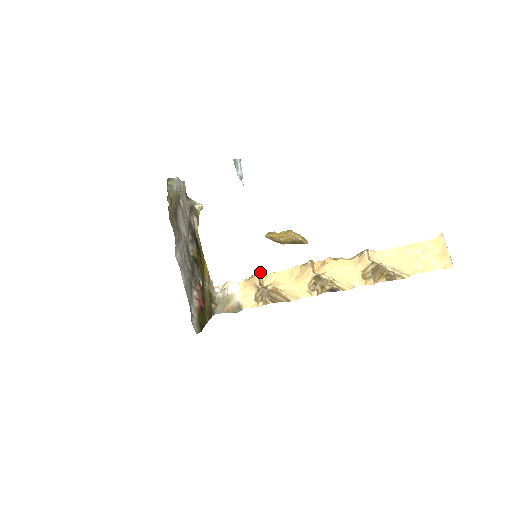
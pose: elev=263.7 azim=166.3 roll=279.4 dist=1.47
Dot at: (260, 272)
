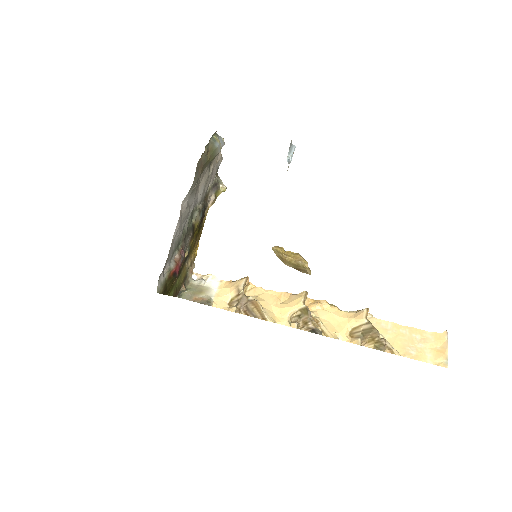
Dot at: occluded
